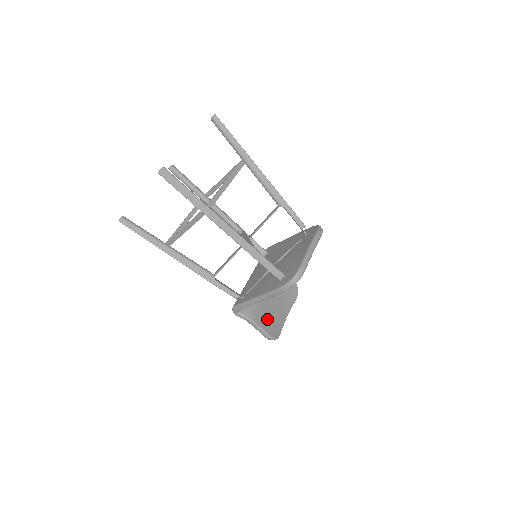
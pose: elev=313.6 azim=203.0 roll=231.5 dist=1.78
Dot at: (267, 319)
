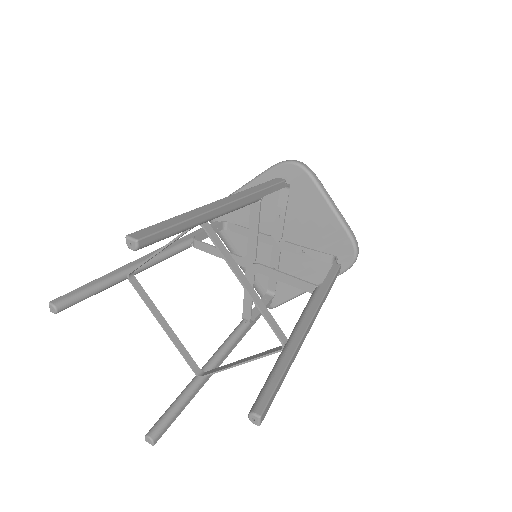
Dot at: occluded
